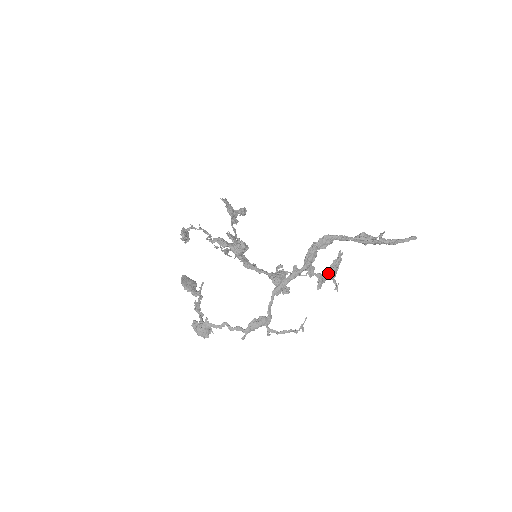
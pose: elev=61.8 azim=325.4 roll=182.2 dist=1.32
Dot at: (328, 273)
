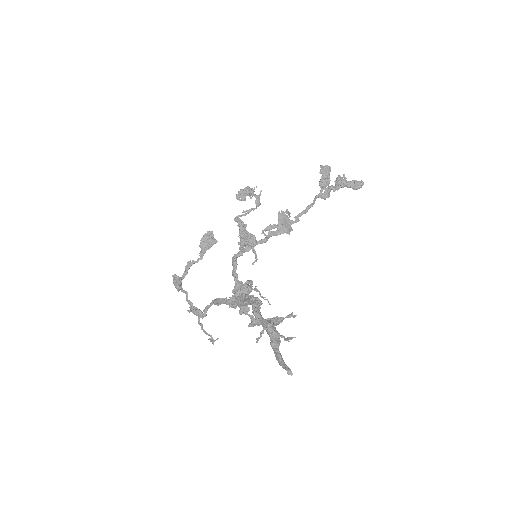
Dot at: occluded
